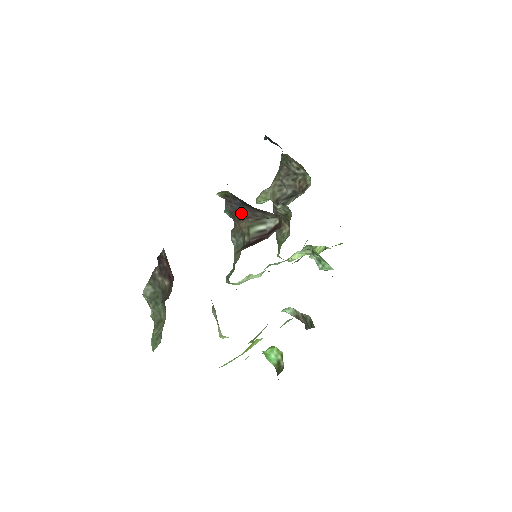
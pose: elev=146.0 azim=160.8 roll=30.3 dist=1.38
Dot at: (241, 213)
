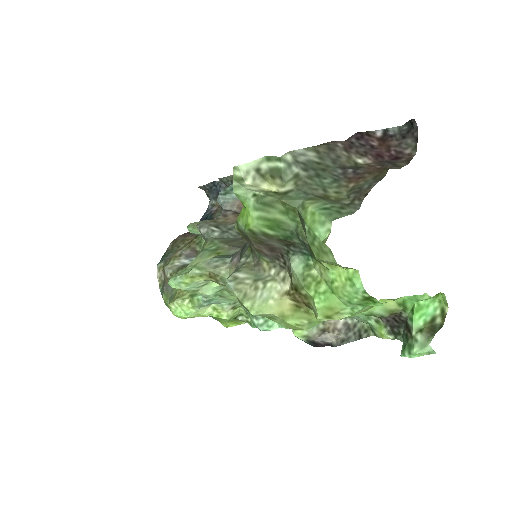
Dot at: occluded
